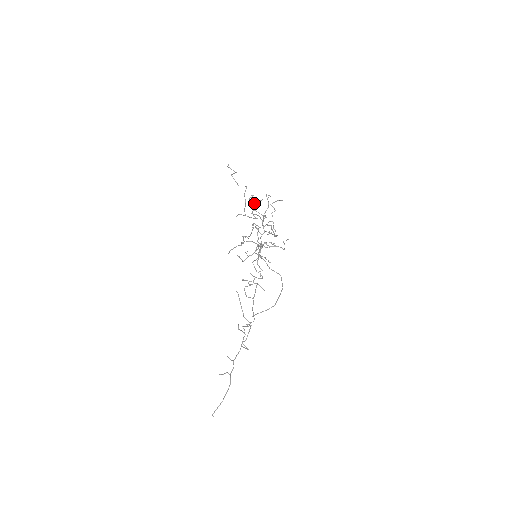
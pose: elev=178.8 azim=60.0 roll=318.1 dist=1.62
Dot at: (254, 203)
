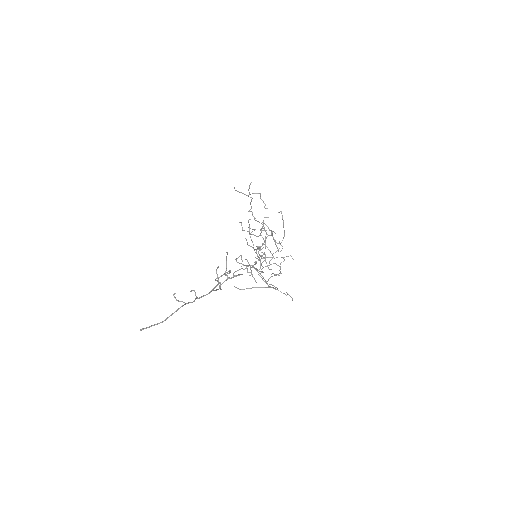
Dot at: occluded
